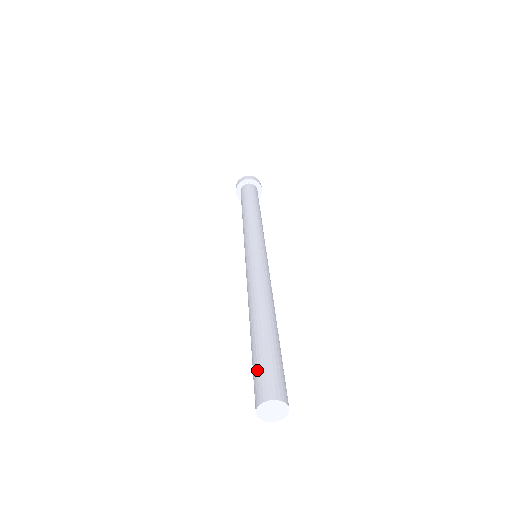
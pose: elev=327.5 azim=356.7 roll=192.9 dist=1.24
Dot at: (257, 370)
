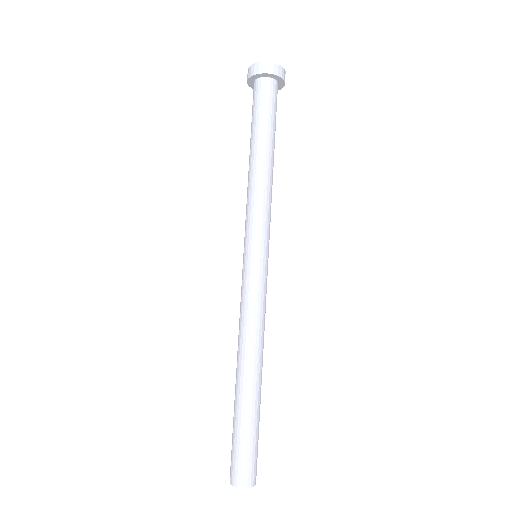
Dot at: (246, 451)
